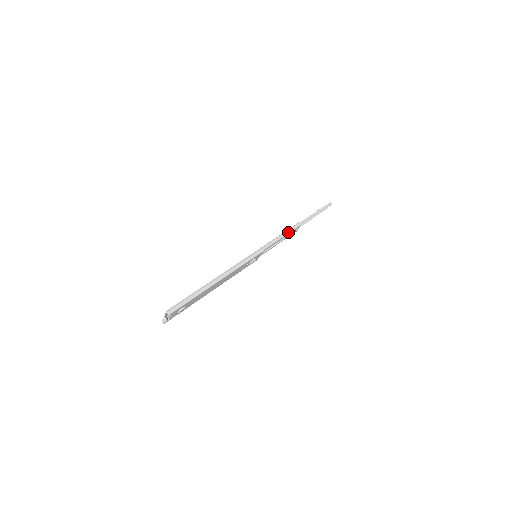
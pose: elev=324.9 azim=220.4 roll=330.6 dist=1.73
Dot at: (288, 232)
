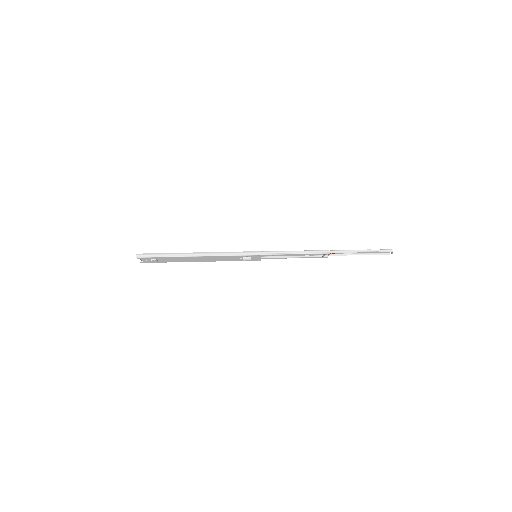
Dot at: (305, 252)
